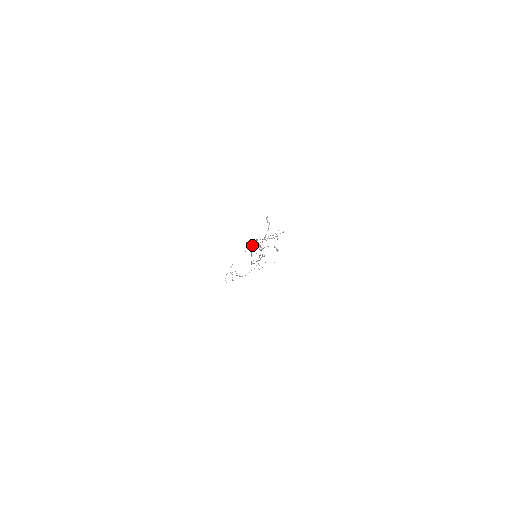
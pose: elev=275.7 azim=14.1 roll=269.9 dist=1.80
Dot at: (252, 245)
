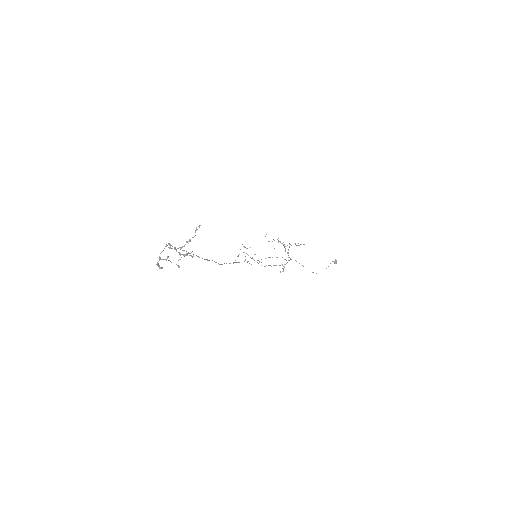
Dot at: occluded
